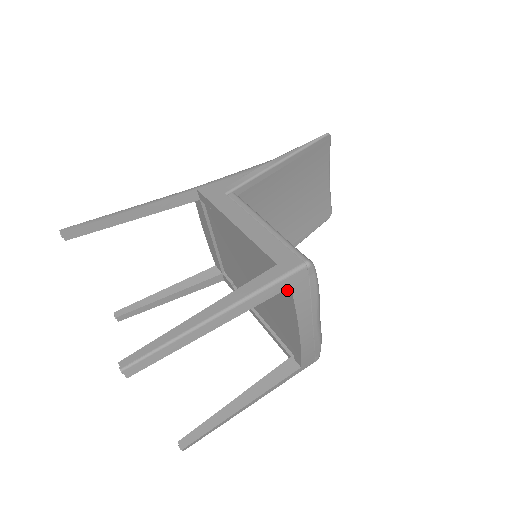
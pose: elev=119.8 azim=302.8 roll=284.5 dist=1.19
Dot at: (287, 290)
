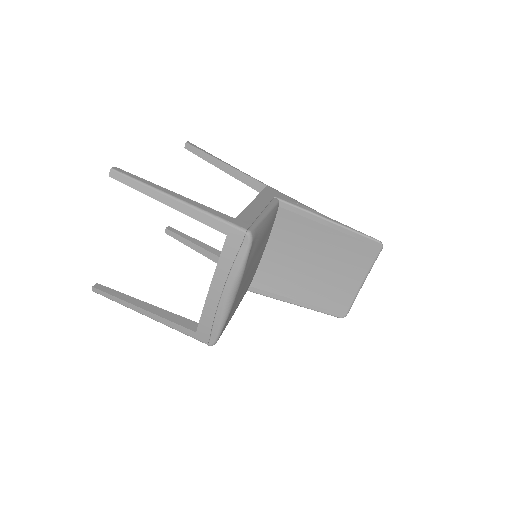
Dot at: occluded
